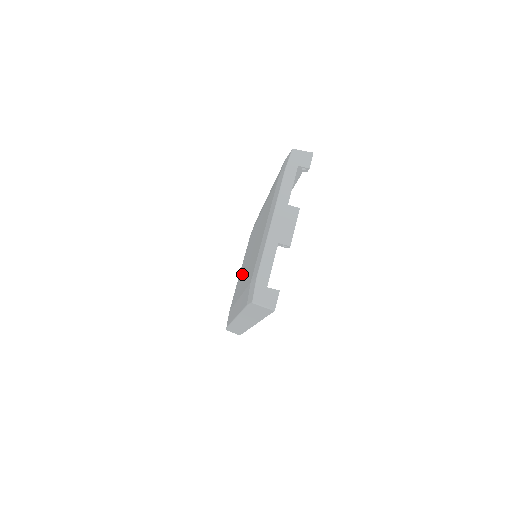
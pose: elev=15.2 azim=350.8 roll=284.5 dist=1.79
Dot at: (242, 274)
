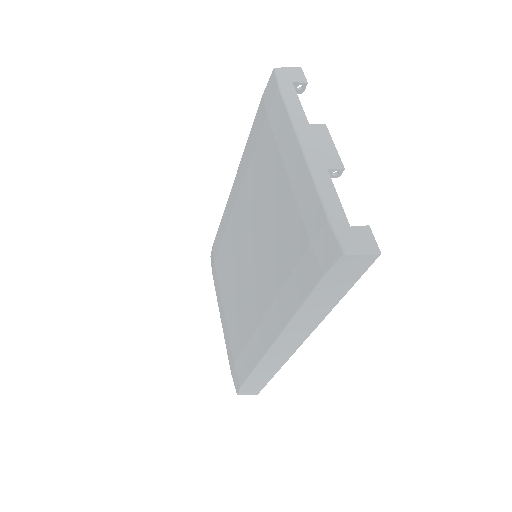
Dot at: (240, 296)
